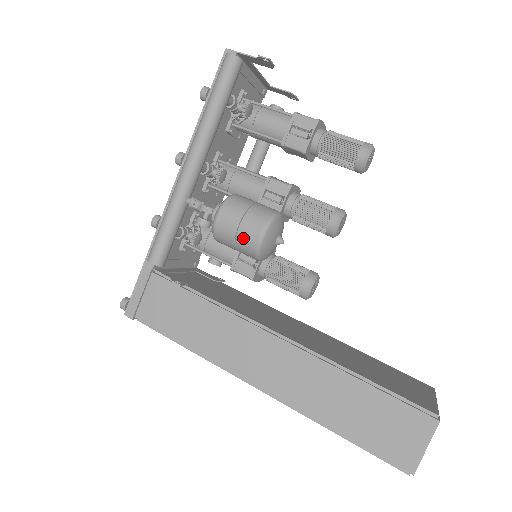
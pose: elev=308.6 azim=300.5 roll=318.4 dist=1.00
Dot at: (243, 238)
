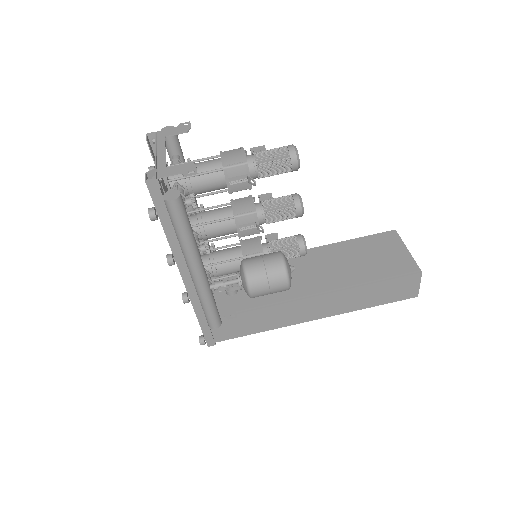
Dot at: (276, 292)
